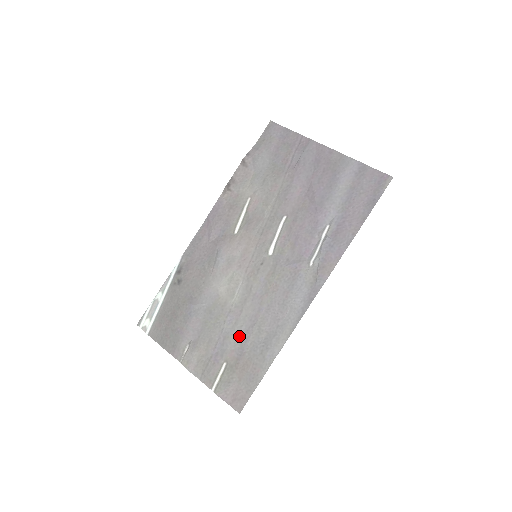
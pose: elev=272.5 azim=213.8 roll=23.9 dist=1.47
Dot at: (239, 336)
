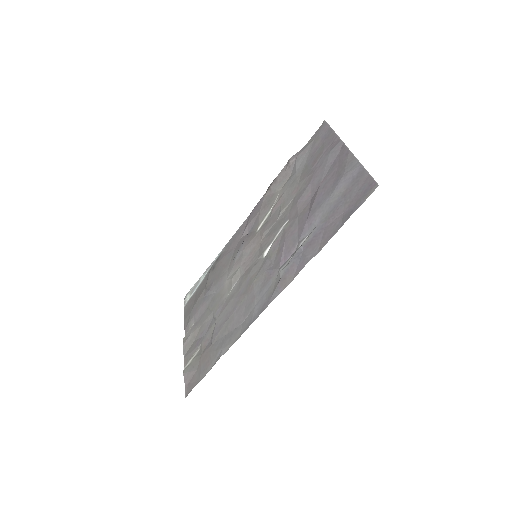
Dot at: (215, 328)
